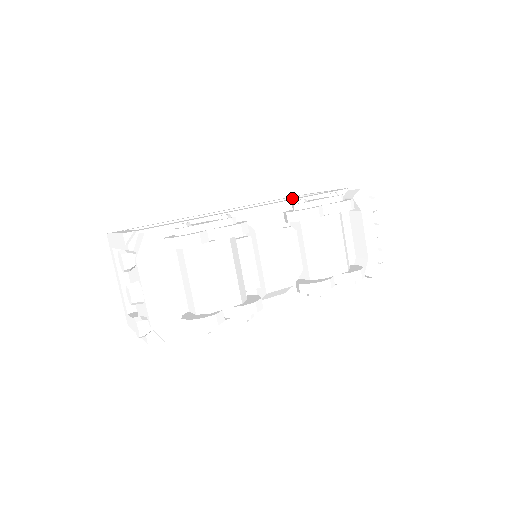
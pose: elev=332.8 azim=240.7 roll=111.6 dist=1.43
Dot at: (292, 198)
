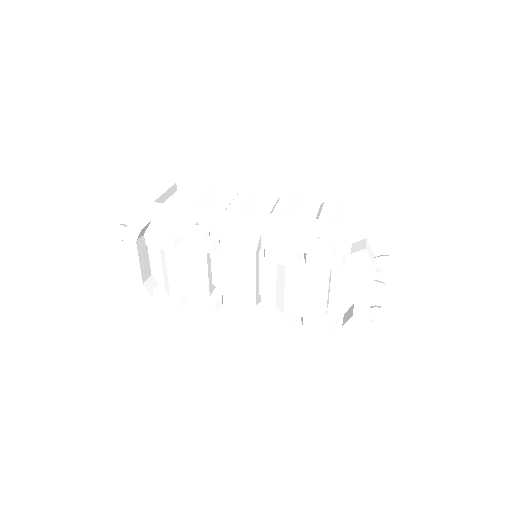
Dot at: (353, 200)
